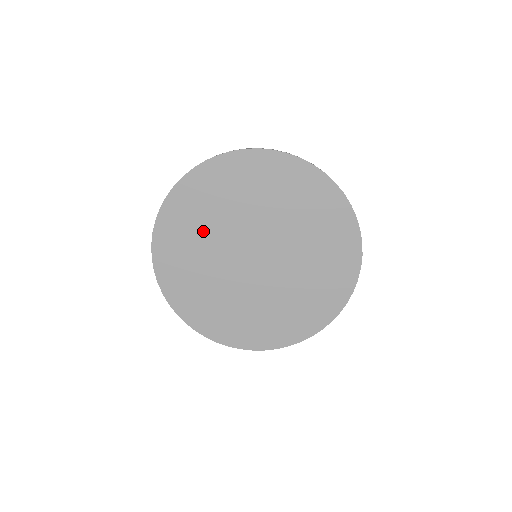
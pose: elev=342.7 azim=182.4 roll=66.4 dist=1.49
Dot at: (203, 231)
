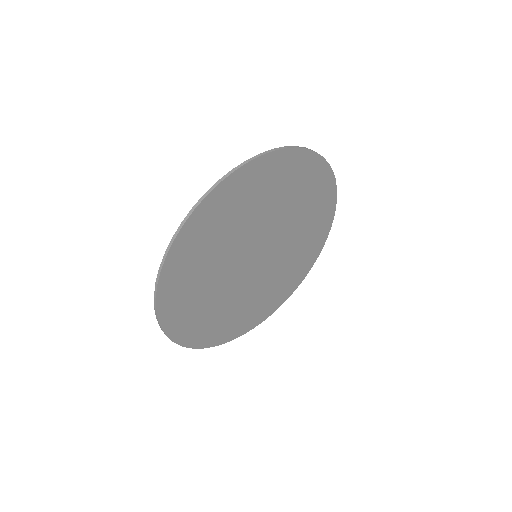
Dot at: (221, 242)
